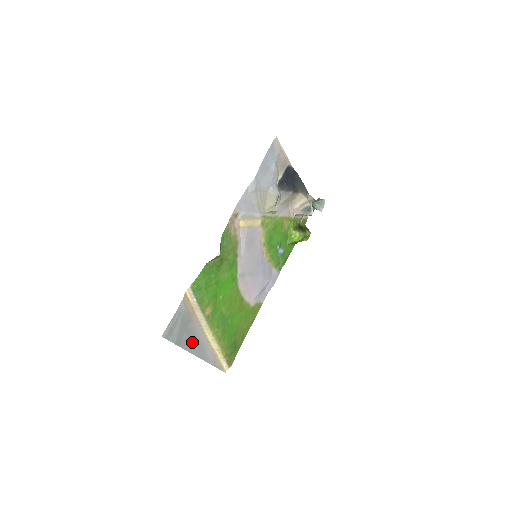
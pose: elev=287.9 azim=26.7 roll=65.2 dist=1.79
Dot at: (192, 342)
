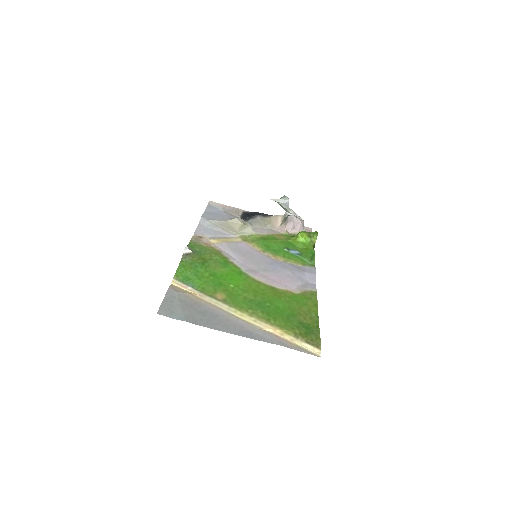
Dot at: (217, 323)
